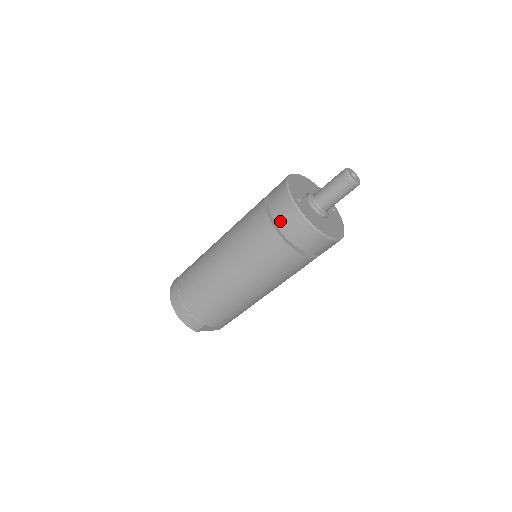
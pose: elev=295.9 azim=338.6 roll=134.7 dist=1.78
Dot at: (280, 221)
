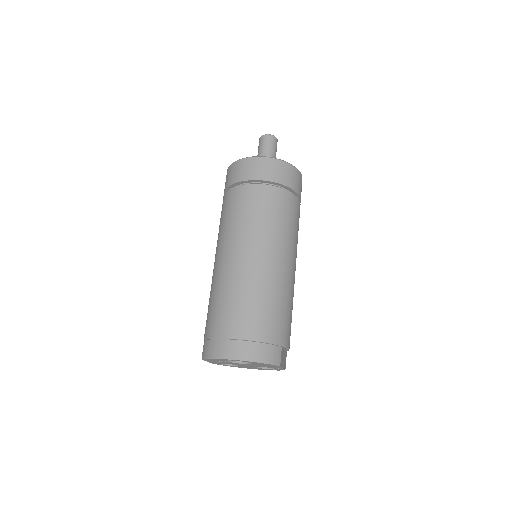
Dot at: (265, 176)
